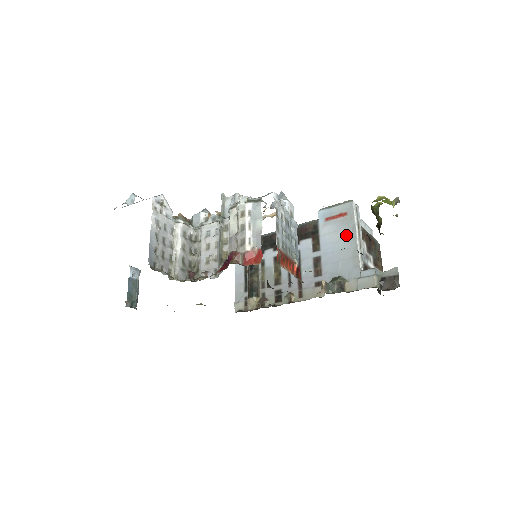
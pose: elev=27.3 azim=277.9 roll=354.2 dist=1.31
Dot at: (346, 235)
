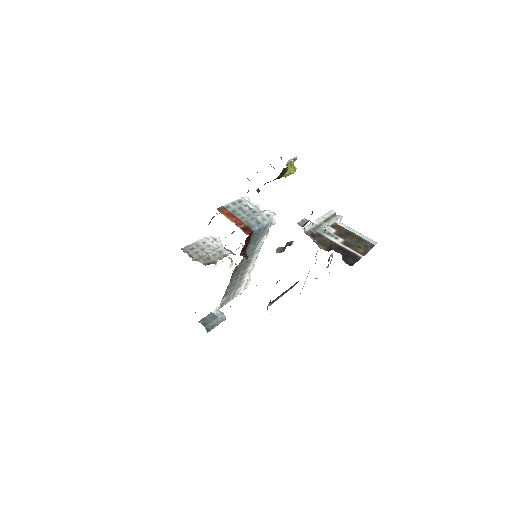
Dot at: occluded
